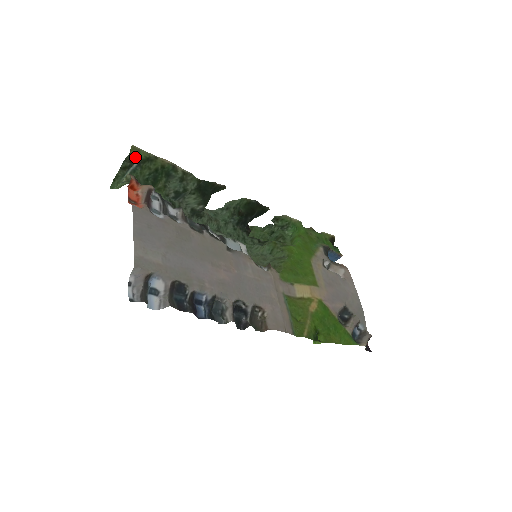
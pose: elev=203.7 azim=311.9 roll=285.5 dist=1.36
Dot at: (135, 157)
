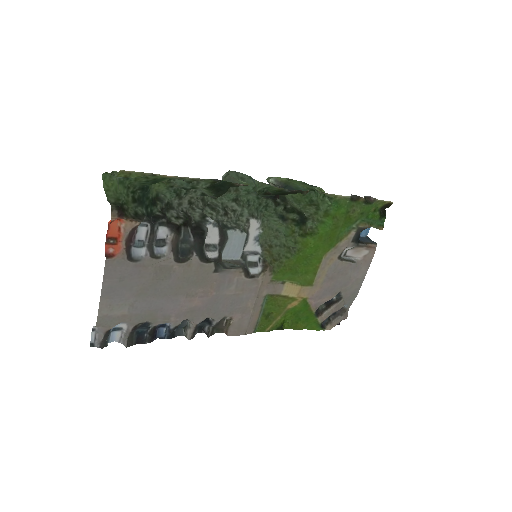
Dot at: (125, 176)
